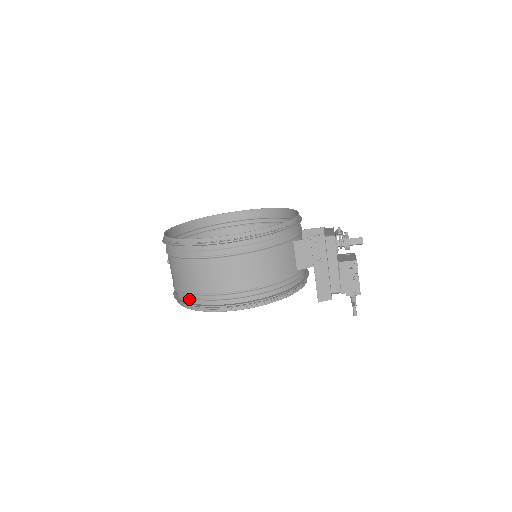
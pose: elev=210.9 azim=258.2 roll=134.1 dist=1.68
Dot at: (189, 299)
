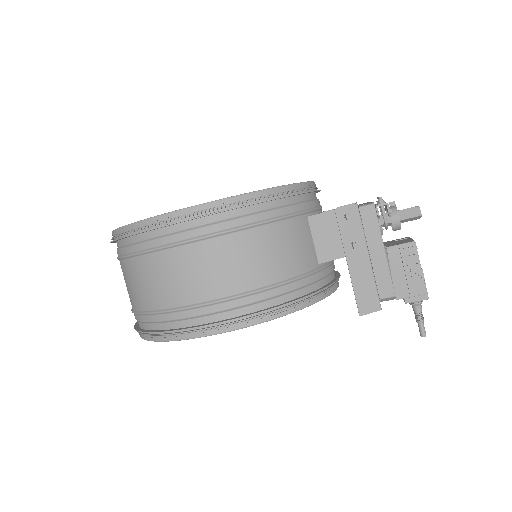
Dot at: (149, 324)
